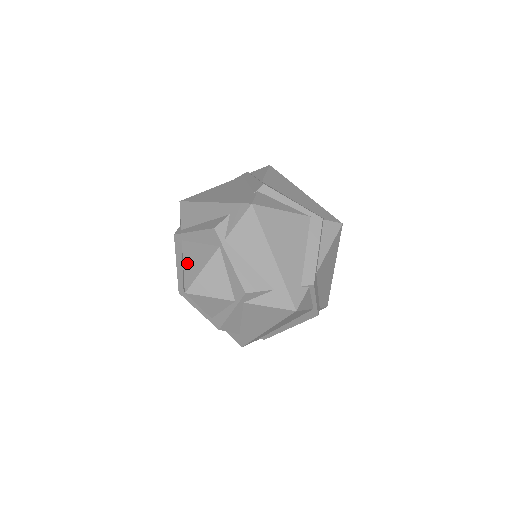
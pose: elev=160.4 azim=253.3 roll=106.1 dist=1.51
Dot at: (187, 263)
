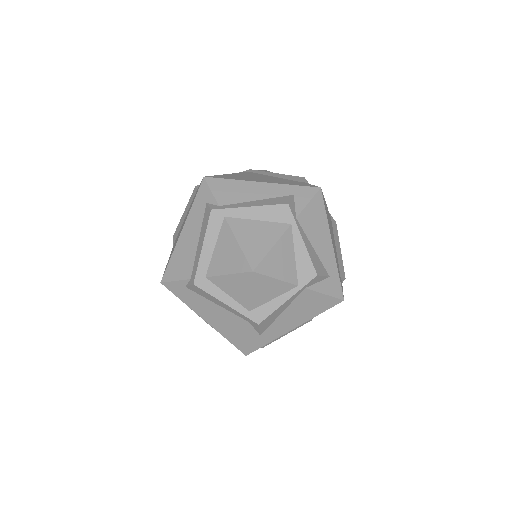
Dot at: (244, 240)
